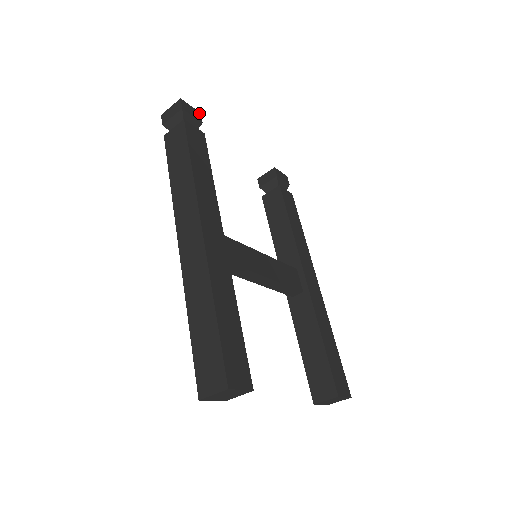
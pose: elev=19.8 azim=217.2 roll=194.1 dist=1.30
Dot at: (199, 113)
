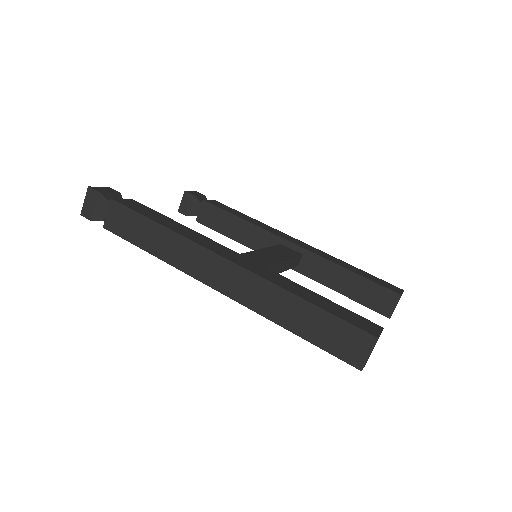
Dot at: (109, 188)
